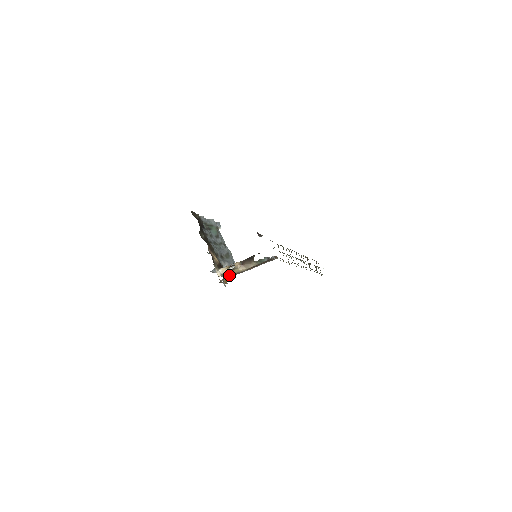
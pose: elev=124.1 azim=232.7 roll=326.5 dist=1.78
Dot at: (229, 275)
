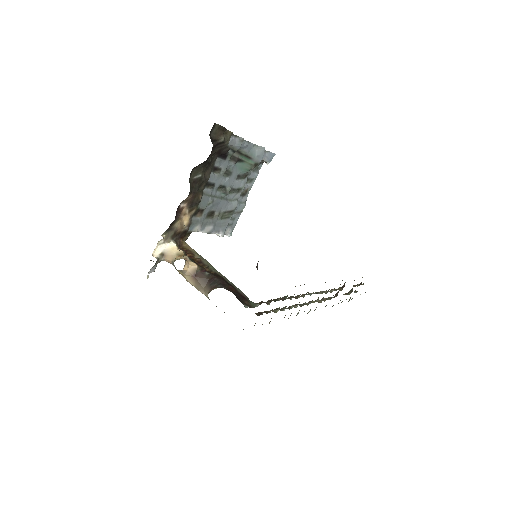
Dot at: (172, 263)
